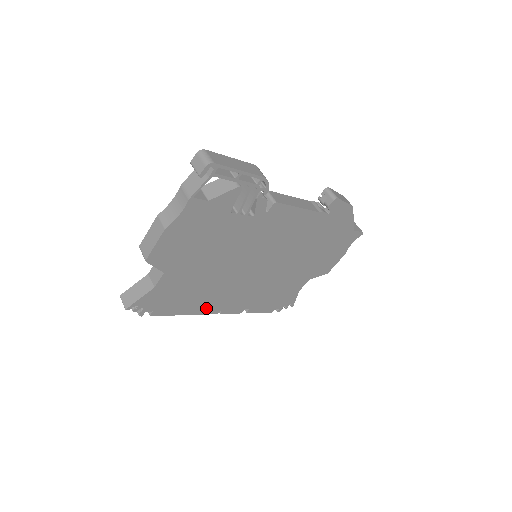
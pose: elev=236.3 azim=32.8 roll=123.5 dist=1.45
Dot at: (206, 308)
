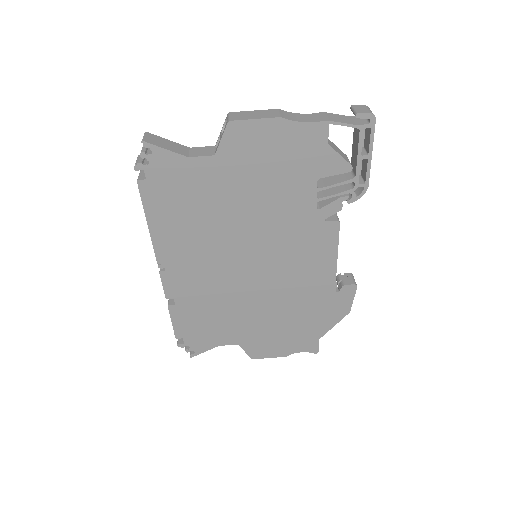
Dot at: (166, 247)
